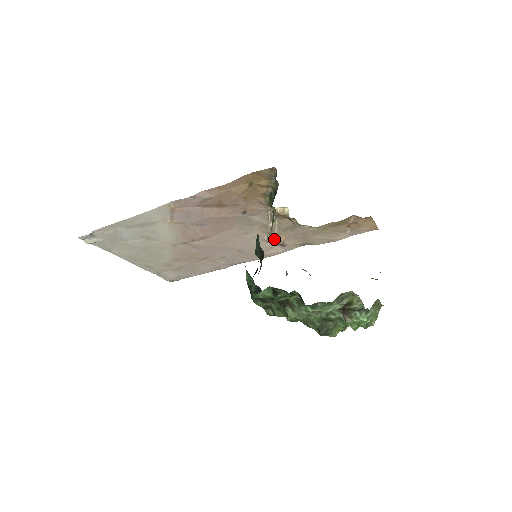
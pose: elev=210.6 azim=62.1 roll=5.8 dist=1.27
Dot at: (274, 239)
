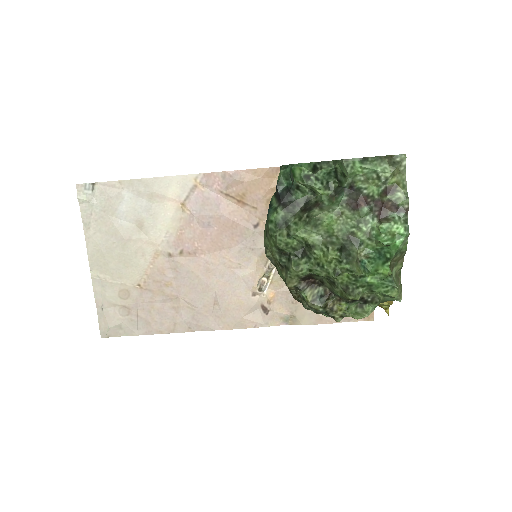
Dot at: (264, 289)
